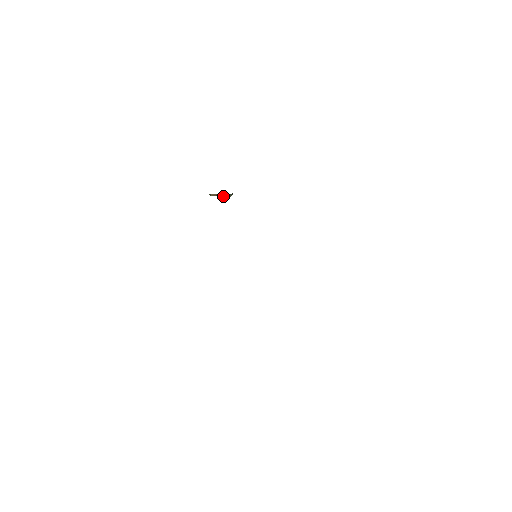
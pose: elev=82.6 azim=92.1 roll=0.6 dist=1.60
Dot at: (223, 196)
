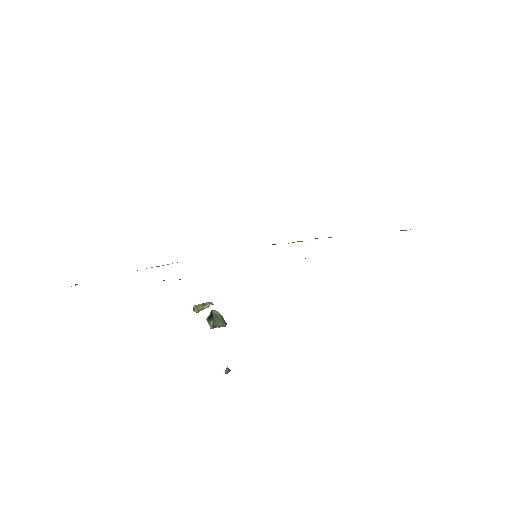
Dot at: (212, 317)
